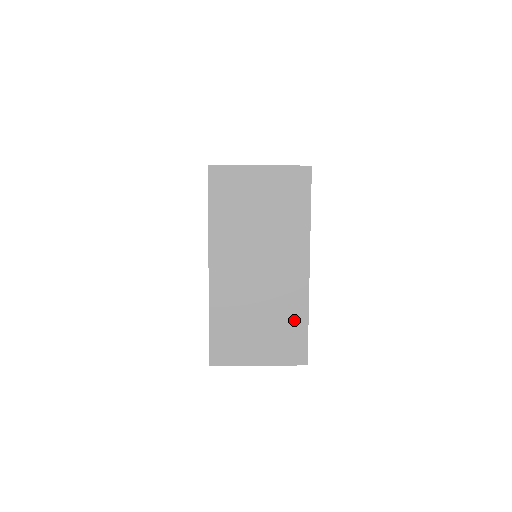
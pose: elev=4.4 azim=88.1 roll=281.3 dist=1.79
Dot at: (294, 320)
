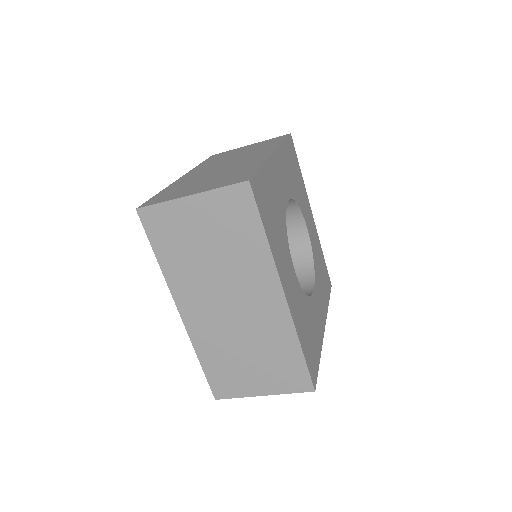
Dot at: (246, 169)
